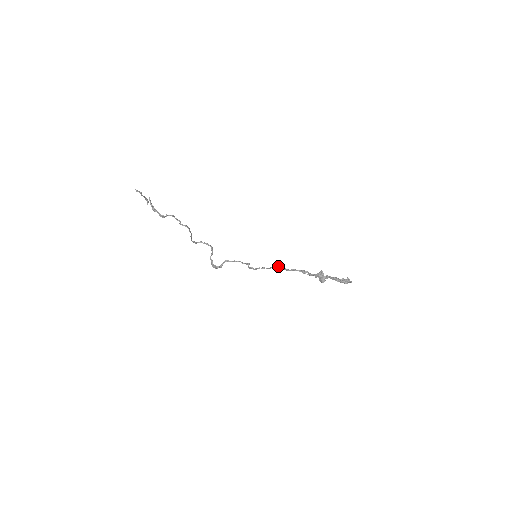
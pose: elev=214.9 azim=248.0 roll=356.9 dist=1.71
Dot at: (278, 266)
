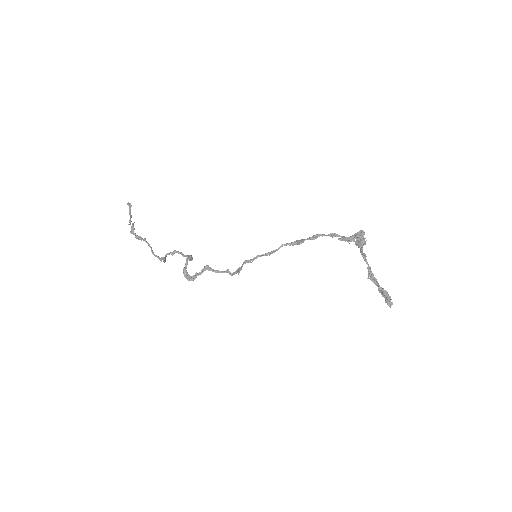
Dot at: (292, 242)
